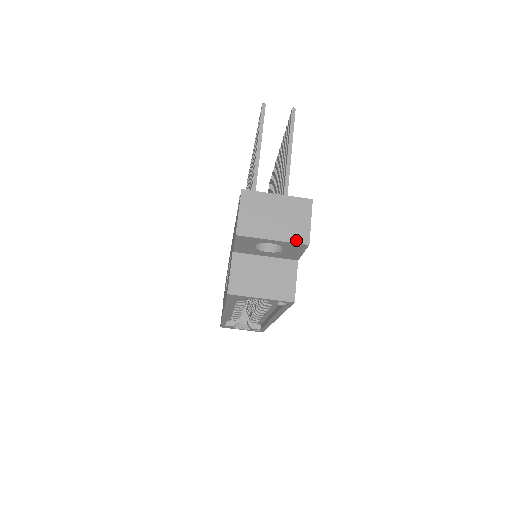
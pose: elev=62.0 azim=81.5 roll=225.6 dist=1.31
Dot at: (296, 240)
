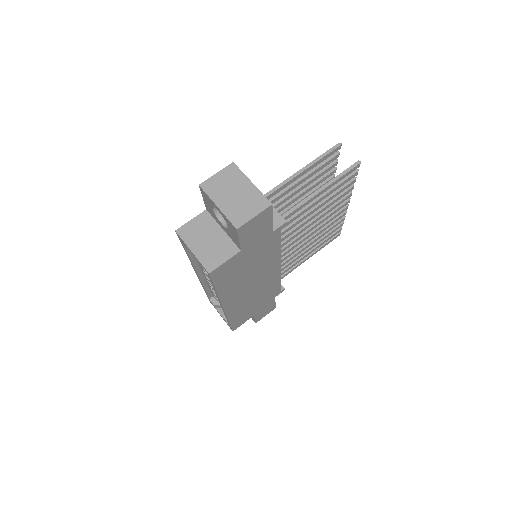
Dot at: (232, 219)
